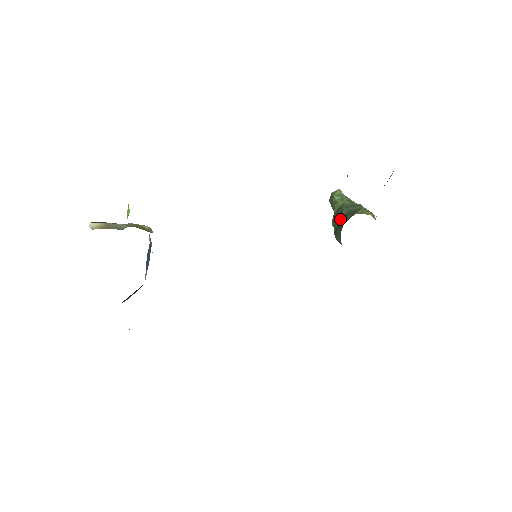
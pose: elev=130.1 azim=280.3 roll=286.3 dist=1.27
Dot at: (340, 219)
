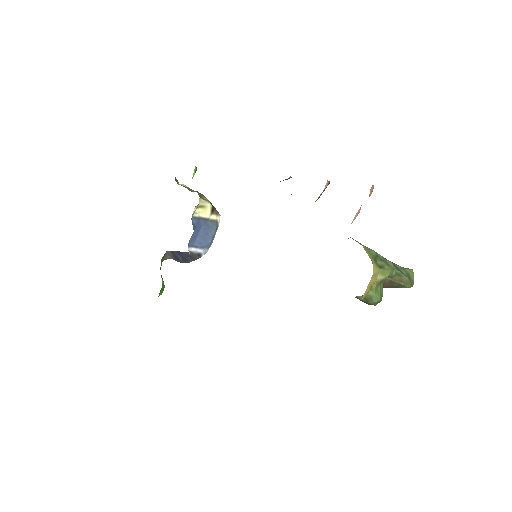
Dot at: occluded
